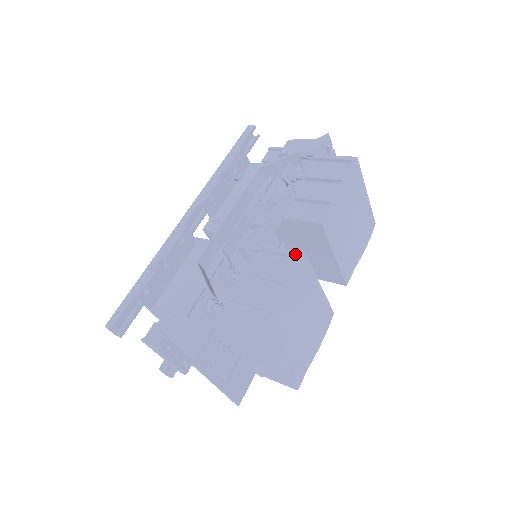
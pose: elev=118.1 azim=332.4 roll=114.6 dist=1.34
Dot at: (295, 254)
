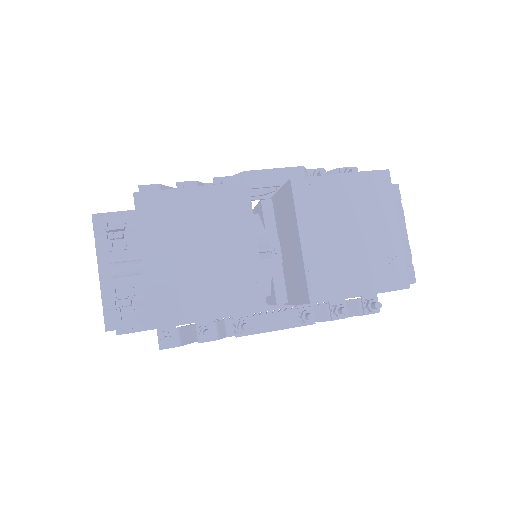
Dot at: occluded
